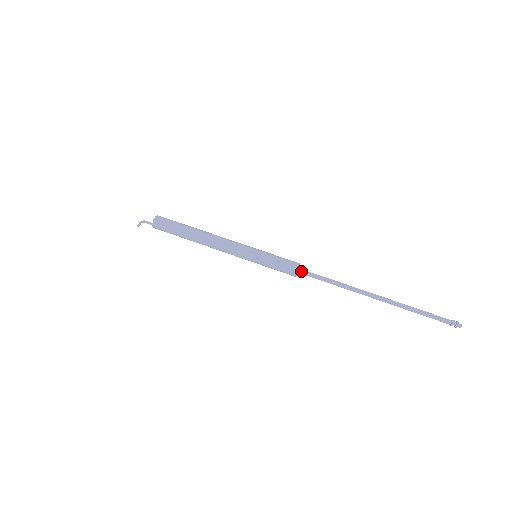
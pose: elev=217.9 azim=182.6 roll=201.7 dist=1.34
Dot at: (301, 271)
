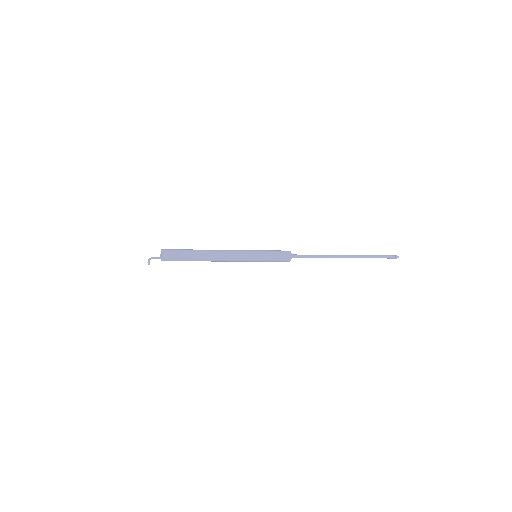
Dot at: (293, 256)
